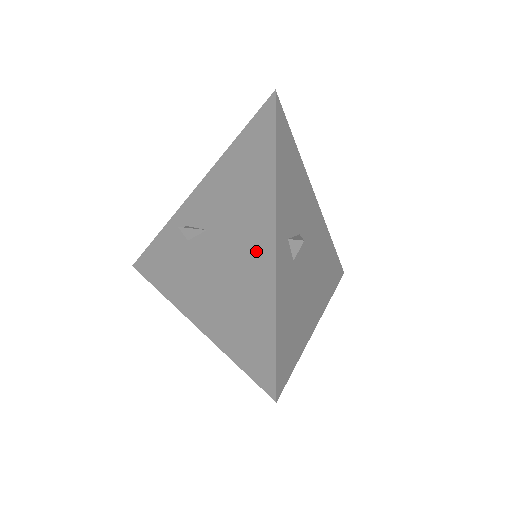
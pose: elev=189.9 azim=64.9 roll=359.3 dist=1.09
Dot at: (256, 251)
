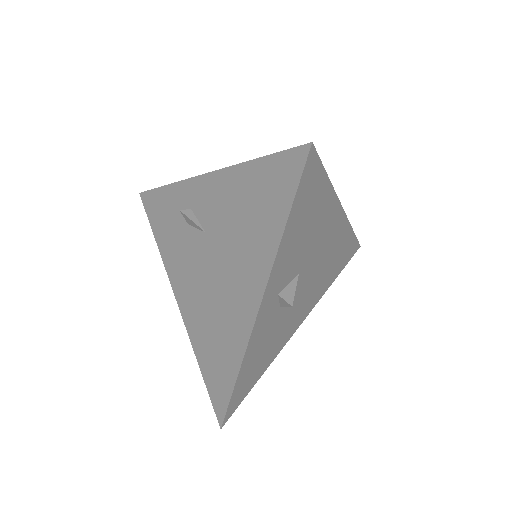
Dot at: (240, 303)
